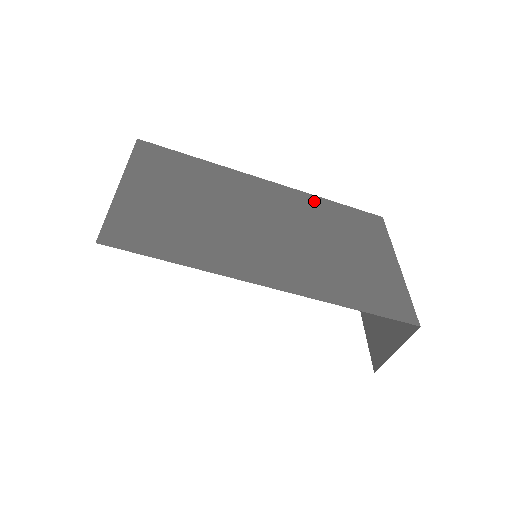
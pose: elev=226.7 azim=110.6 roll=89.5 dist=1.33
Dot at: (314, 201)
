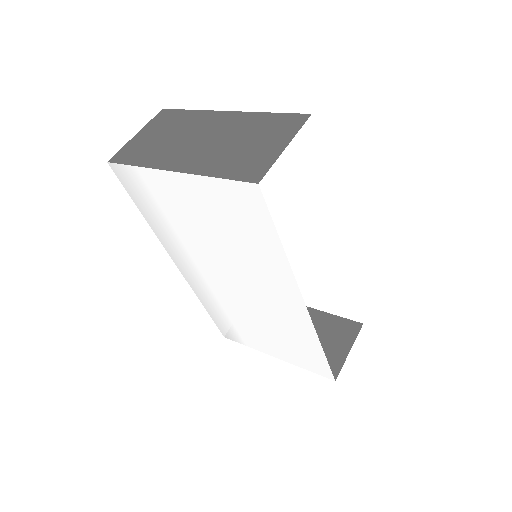
Dot at: occluded
